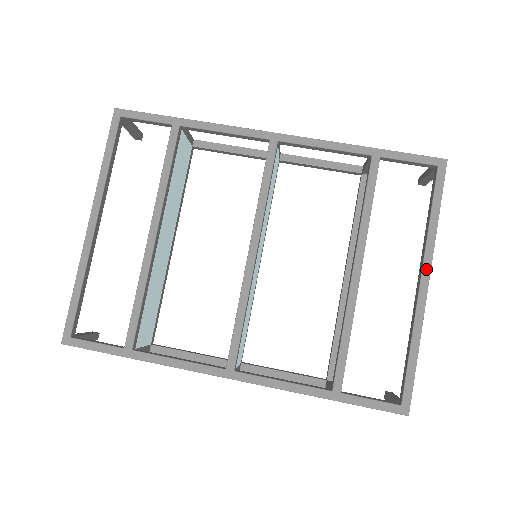
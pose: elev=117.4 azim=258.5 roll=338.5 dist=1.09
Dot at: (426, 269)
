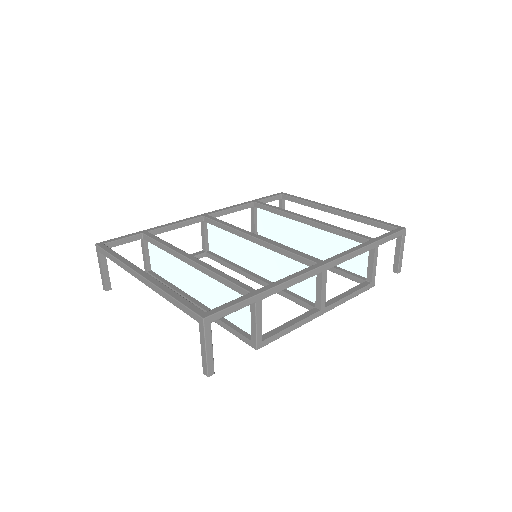
Dot at: (328, 206)
